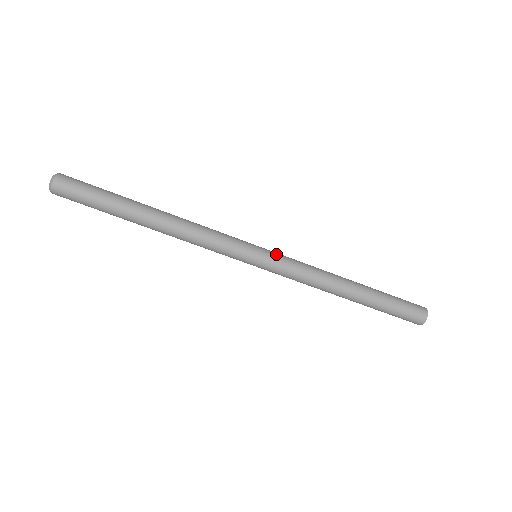
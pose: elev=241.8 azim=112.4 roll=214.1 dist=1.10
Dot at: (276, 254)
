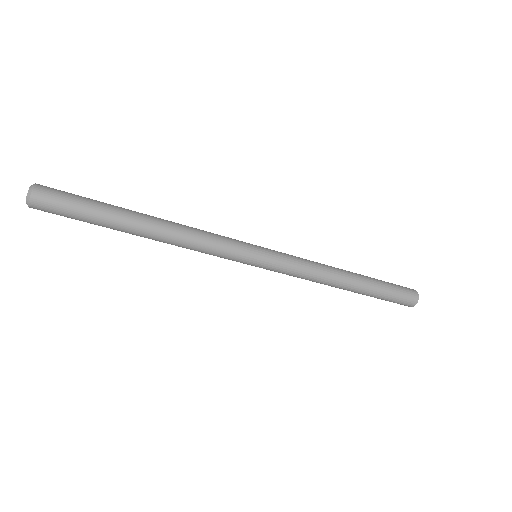
Dot at: occluded
